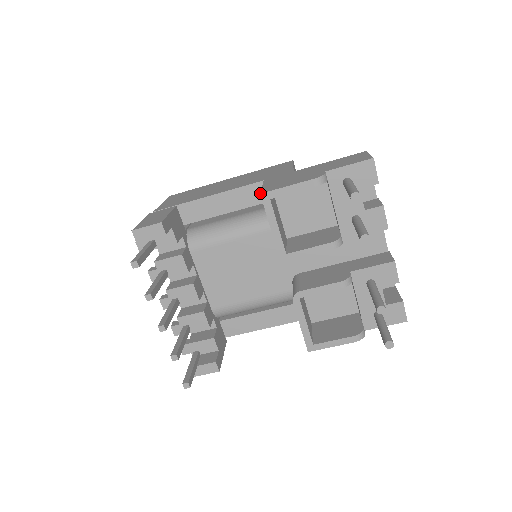
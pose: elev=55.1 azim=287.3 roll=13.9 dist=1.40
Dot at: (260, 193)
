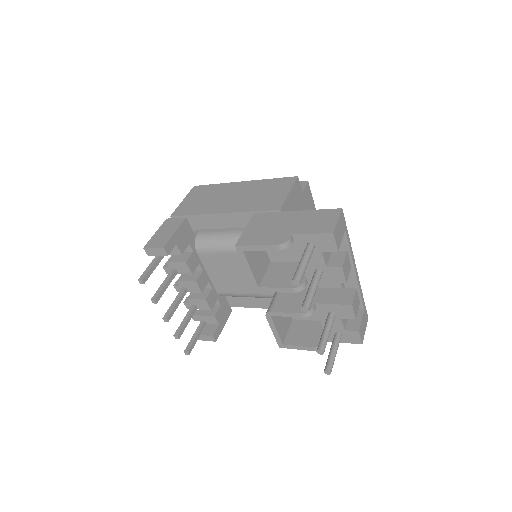
Dot at: (235, 245)
